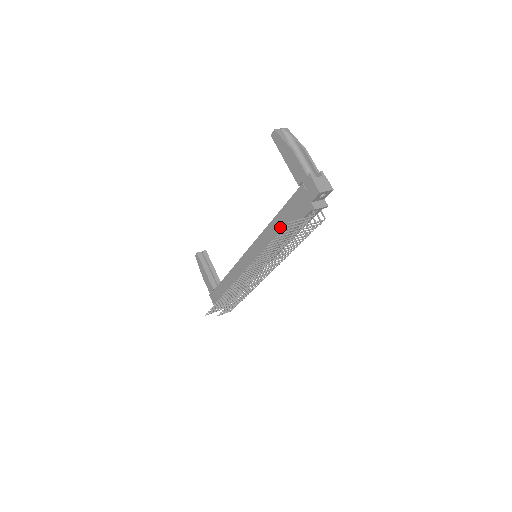
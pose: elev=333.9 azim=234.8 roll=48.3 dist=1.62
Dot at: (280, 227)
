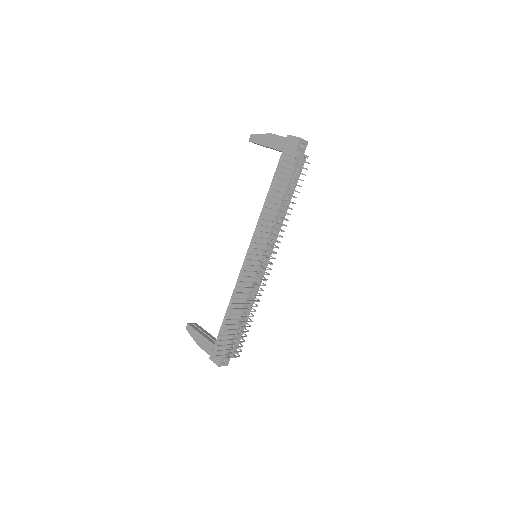
Dot at: occluded
